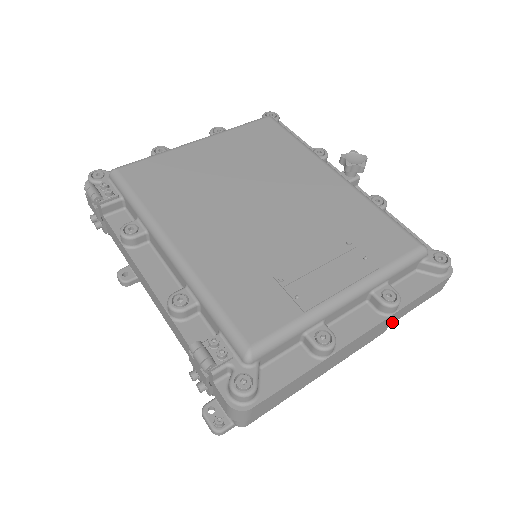
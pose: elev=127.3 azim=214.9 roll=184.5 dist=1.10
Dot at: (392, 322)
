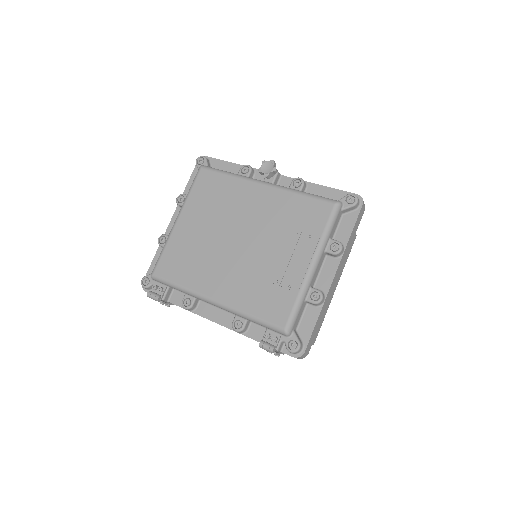
Dot at: occluded
